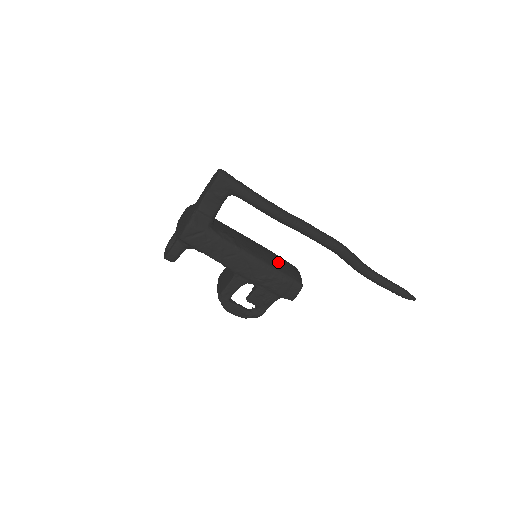
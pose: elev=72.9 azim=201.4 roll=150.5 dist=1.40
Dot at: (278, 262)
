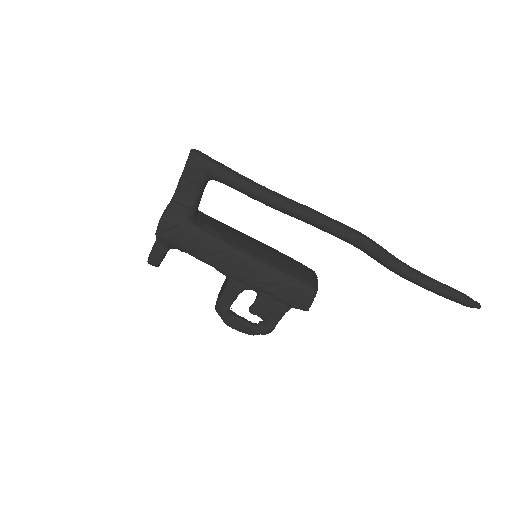
Dot at: (284, 262)
